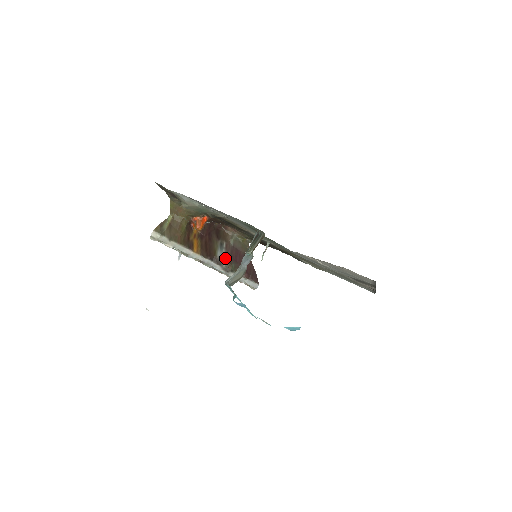
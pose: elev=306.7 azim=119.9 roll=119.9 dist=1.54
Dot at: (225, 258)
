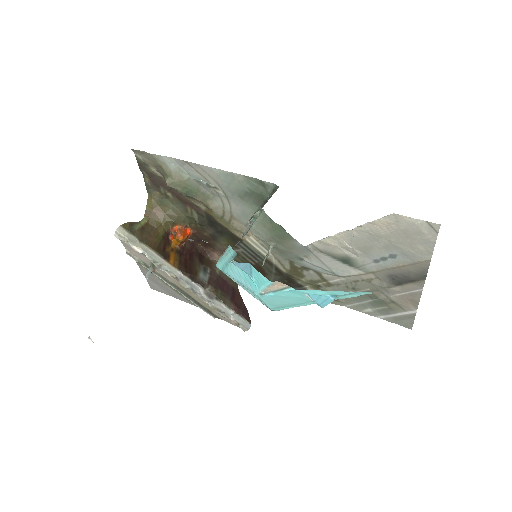
Dot at: (209, 282)
